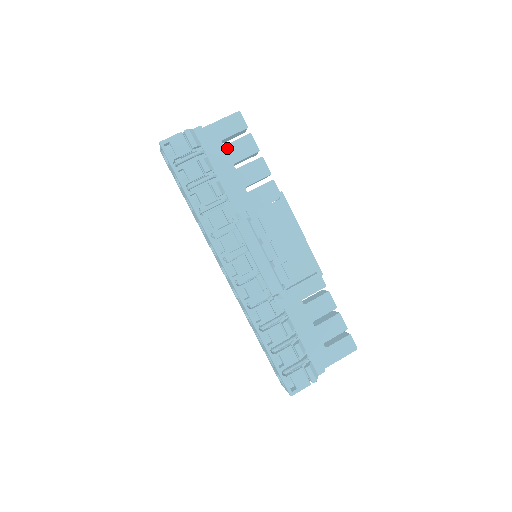
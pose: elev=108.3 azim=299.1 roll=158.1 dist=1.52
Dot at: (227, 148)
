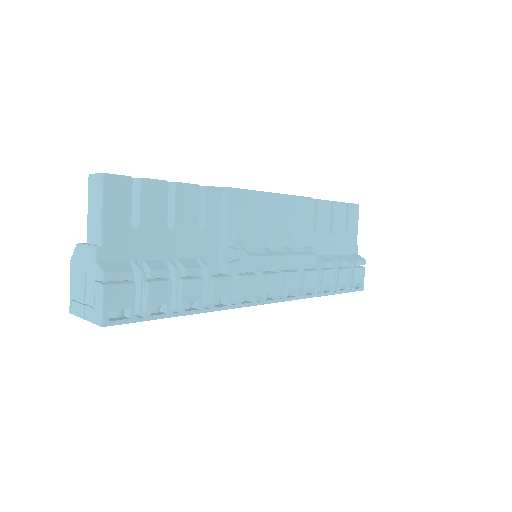
Dot at: (144, 225)
